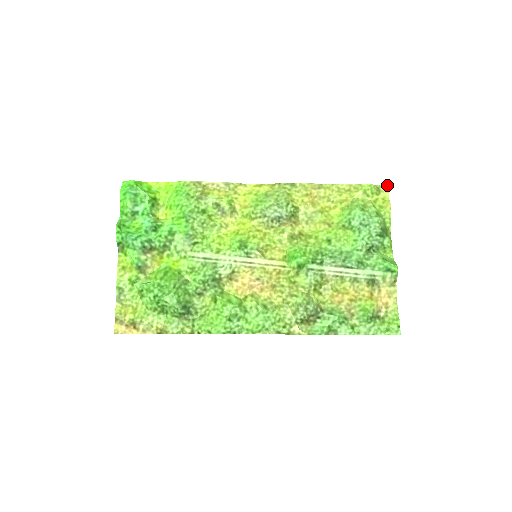
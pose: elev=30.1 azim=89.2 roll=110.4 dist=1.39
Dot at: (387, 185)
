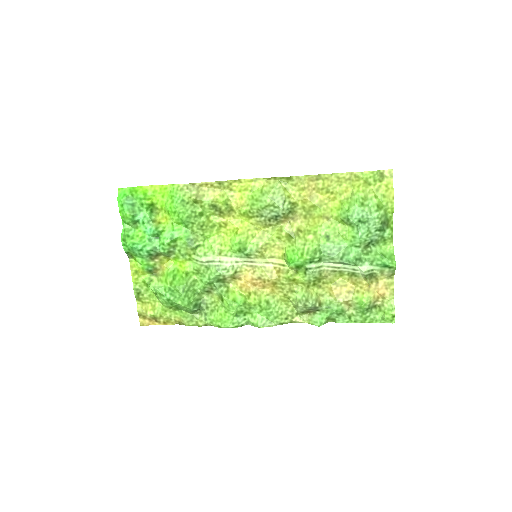
Dot at: (392, 169)
